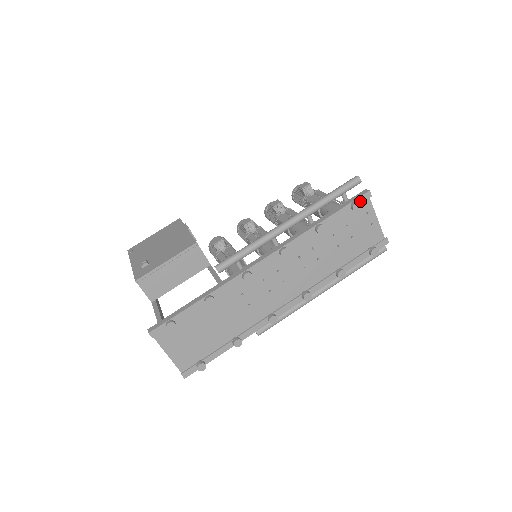
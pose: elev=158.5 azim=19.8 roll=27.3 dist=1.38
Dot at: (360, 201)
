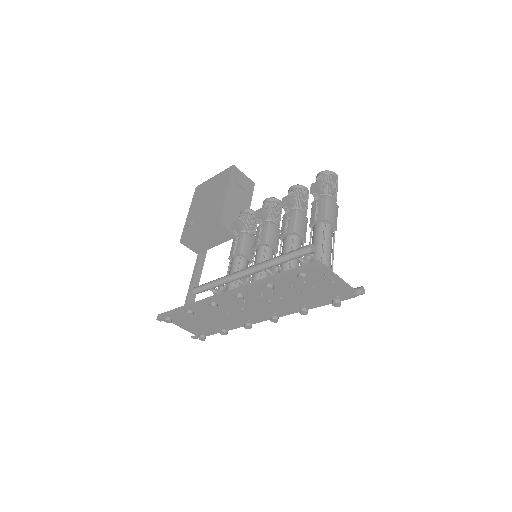
Dot at: (309, 271)
